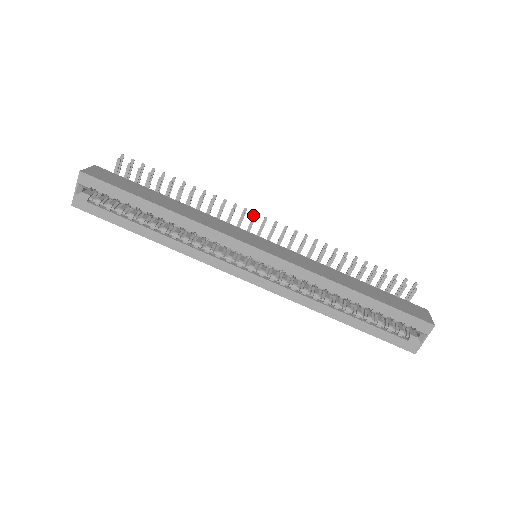
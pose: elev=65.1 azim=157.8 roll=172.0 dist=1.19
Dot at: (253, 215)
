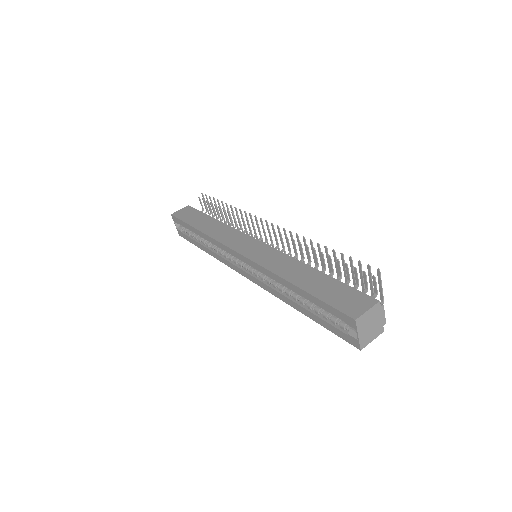
Dot at: (260, 220)
